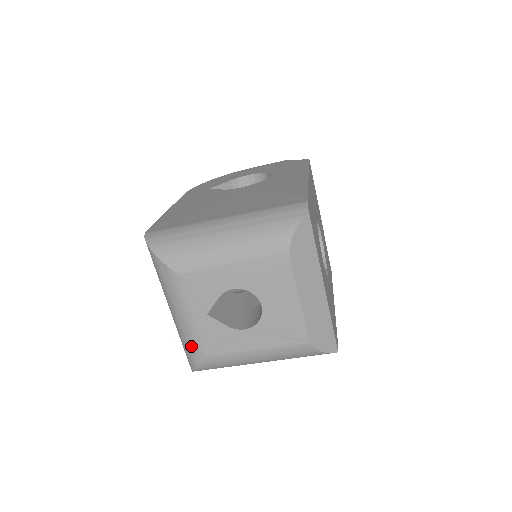
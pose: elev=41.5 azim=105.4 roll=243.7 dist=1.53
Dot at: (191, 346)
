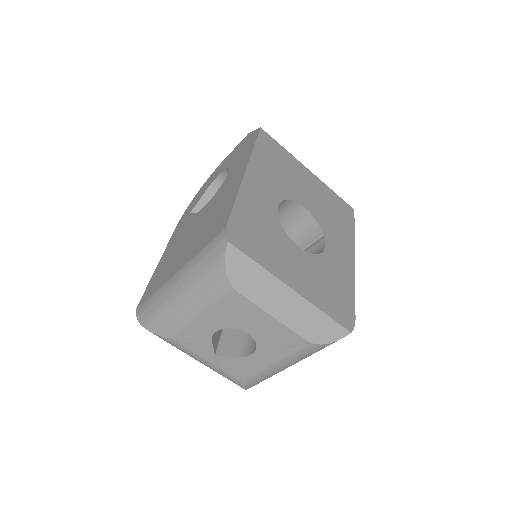
Dot at: occluded
